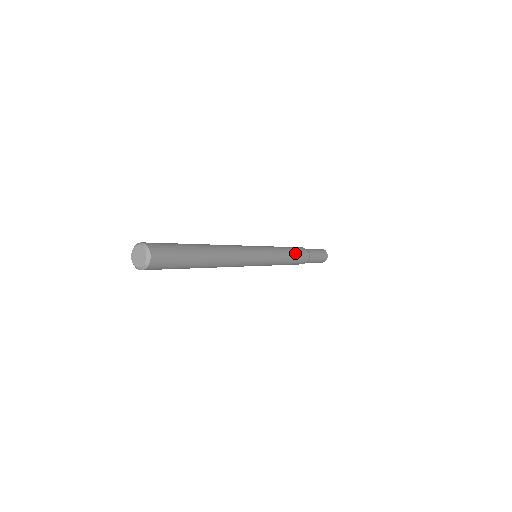
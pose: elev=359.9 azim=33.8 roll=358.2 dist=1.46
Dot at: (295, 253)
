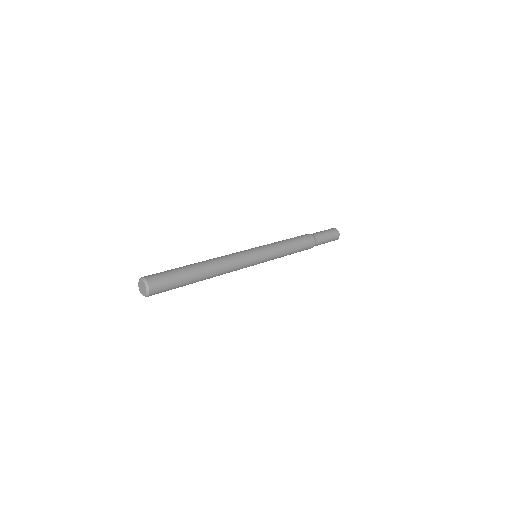
Dot at: (297, 243)
